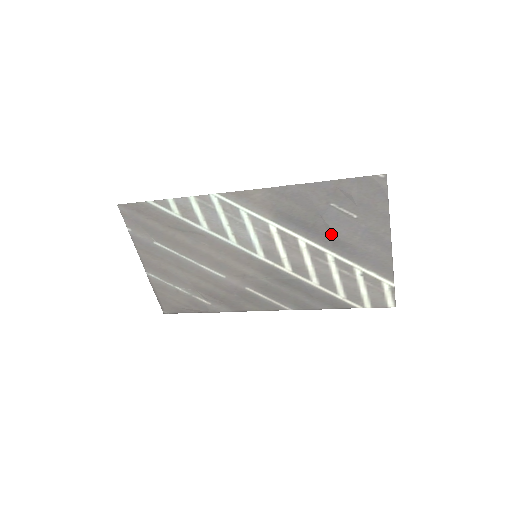
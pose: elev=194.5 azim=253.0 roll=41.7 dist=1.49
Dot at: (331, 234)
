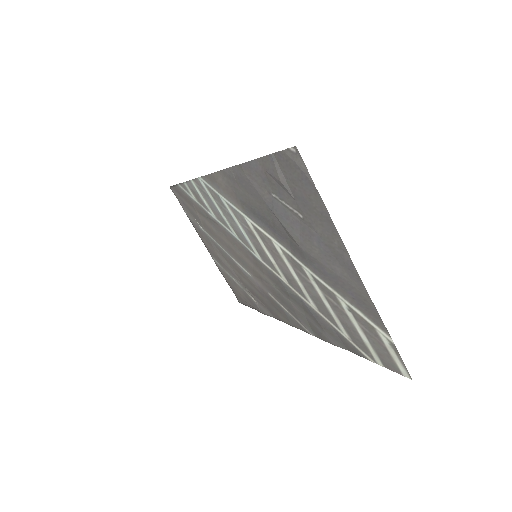
Dot at: (292, 239)
